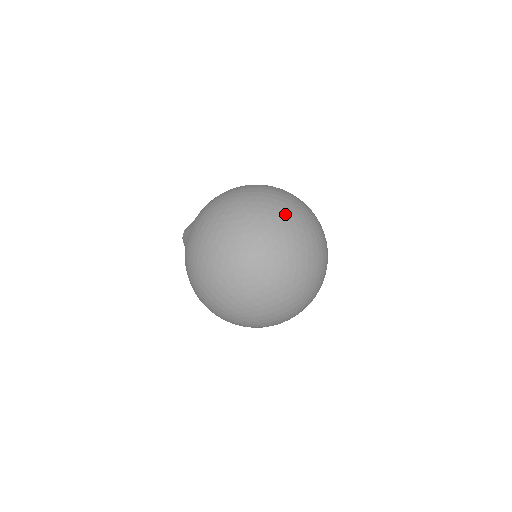
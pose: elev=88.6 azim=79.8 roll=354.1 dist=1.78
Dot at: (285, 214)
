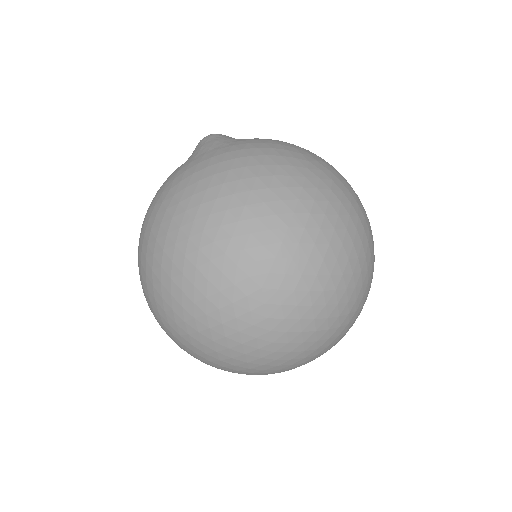
Dot at: (342, 276)
